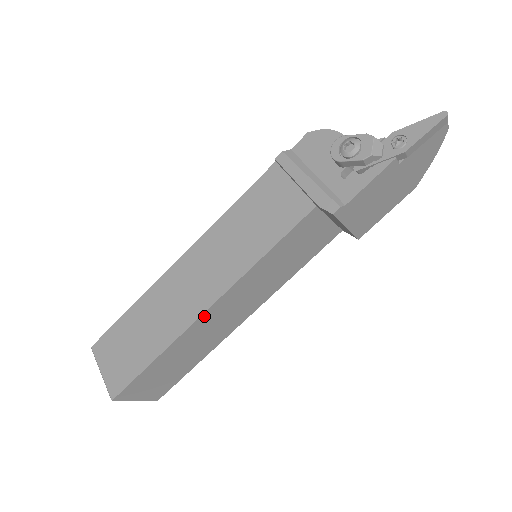
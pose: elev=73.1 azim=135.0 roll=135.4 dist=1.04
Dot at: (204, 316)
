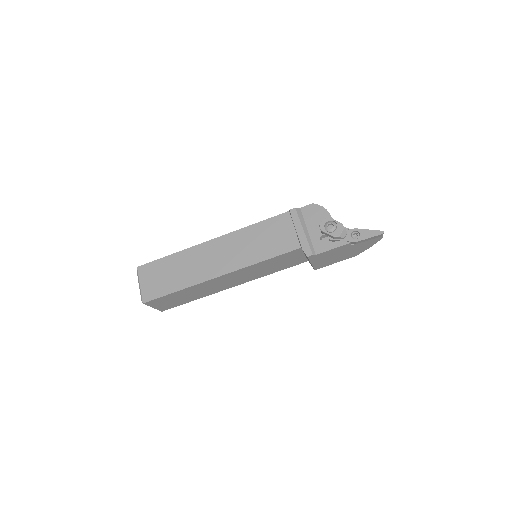
Dot at: (216, 279)
